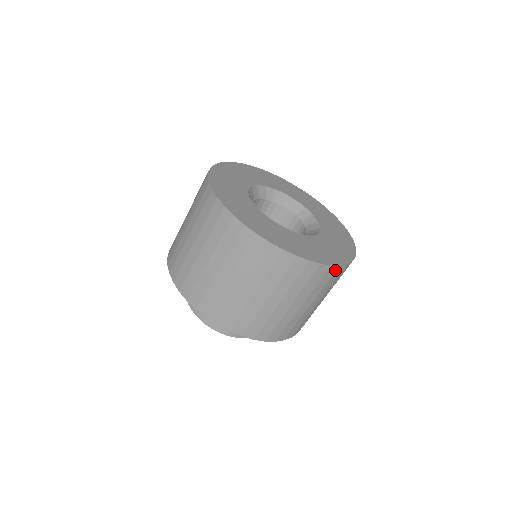
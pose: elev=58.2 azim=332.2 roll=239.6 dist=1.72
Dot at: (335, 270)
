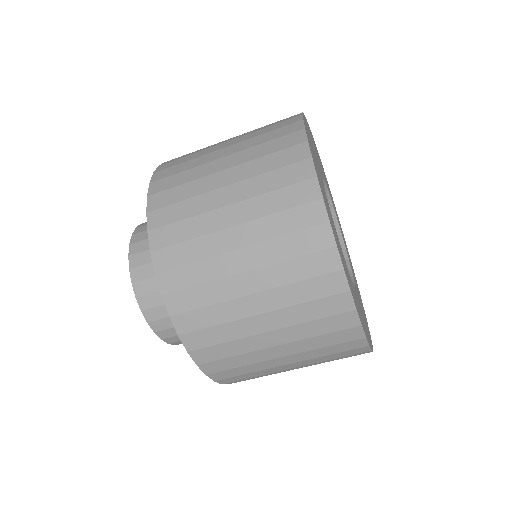
Dot at: (356, 338)
